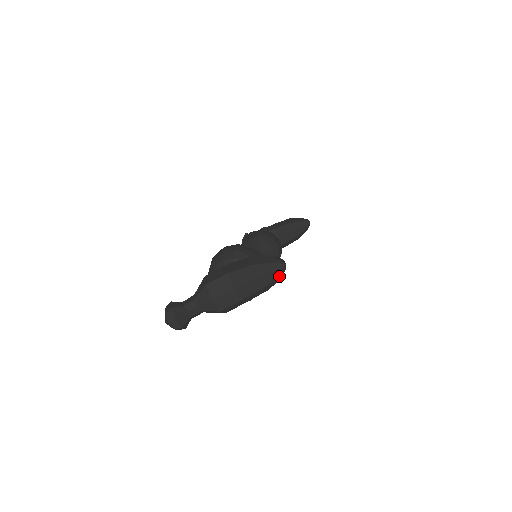
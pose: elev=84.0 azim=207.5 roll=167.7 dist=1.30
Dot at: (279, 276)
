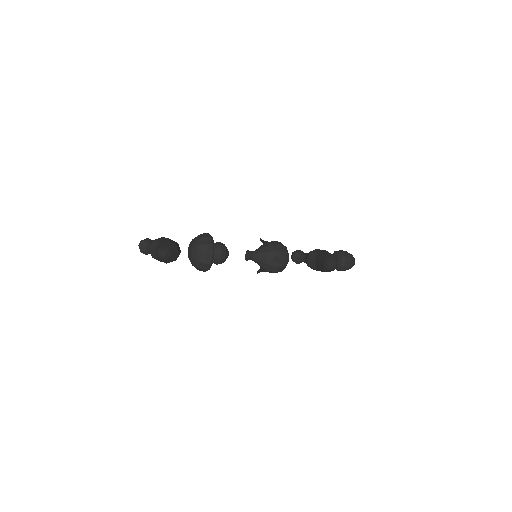
Dot at: (160, 258)
